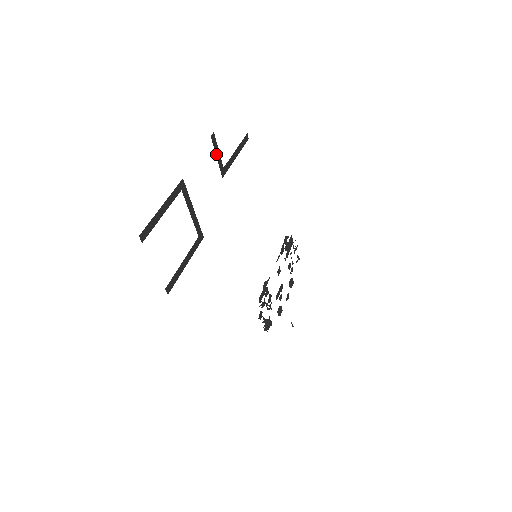
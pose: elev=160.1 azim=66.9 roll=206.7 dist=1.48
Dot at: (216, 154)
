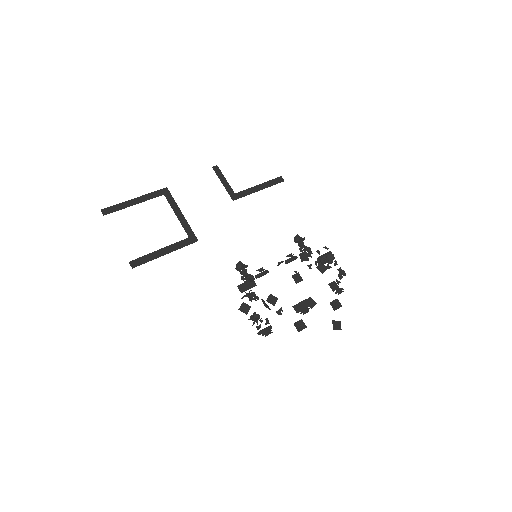
Dot at: (222, 181)
